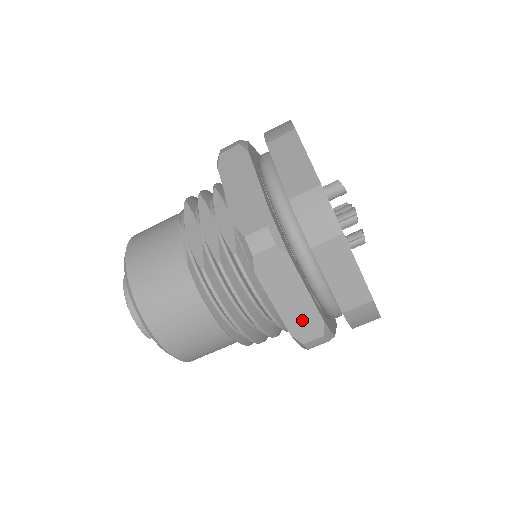
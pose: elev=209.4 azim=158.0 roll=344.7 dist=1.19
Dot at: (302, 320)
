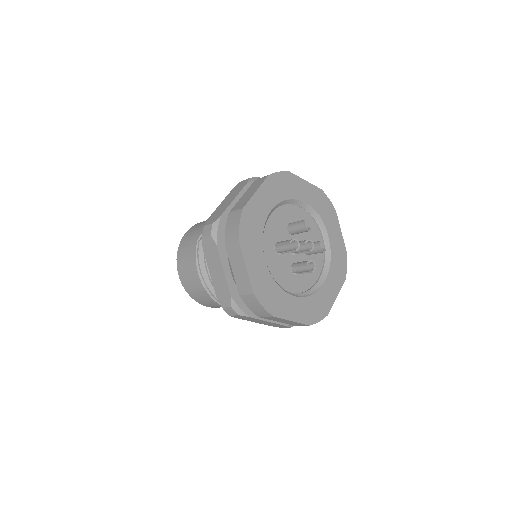
Dot at: (222, 290)
